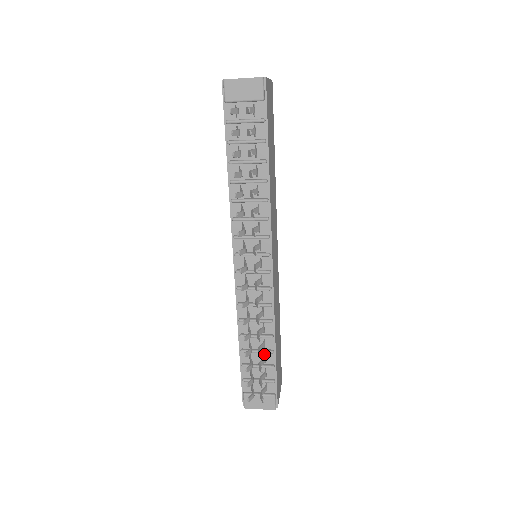
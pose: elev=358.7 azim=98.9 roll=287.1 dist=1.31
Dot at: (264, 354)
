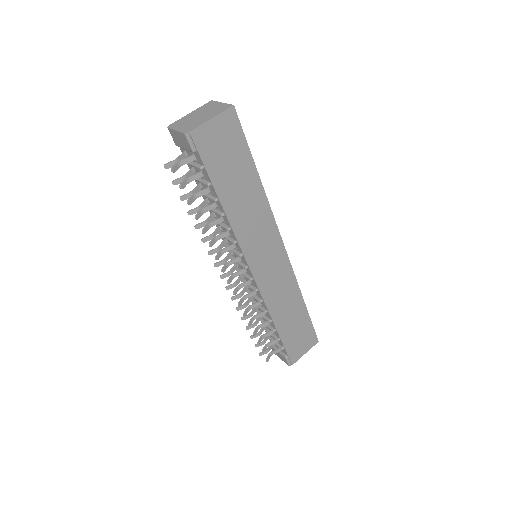
Dot at: occluded
